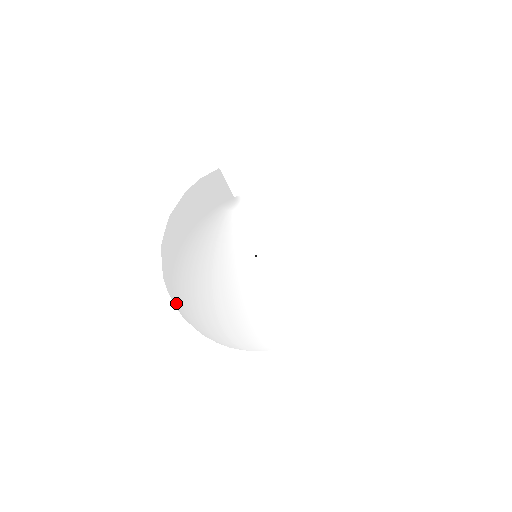
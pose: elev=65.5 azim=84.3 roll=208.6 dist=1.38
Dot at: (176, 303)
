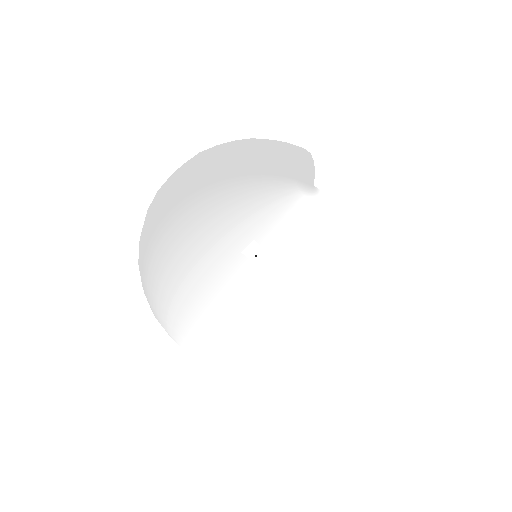
Dot at: (162, 220)
